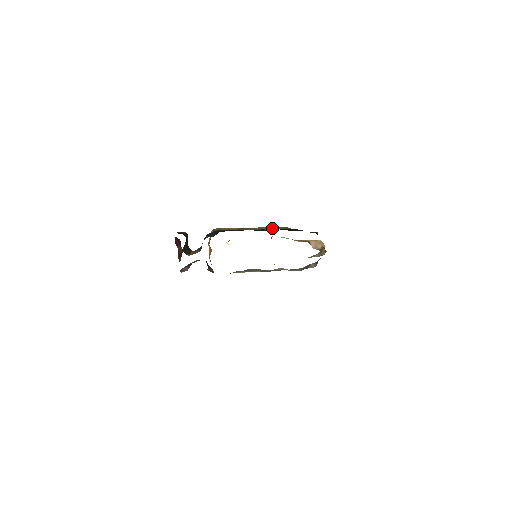
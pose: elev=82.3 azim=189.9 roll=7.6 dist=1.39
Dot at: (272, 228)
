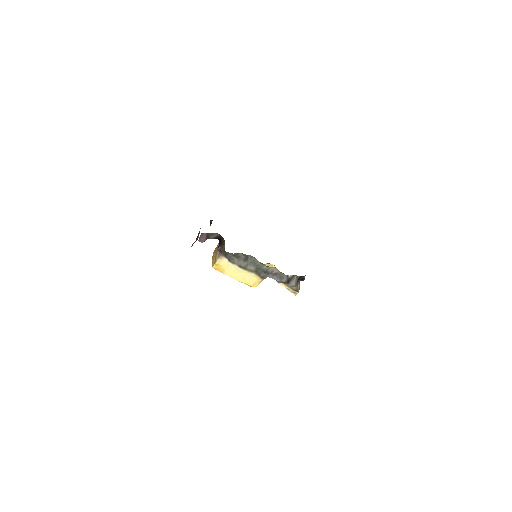
Dot at: occluded
